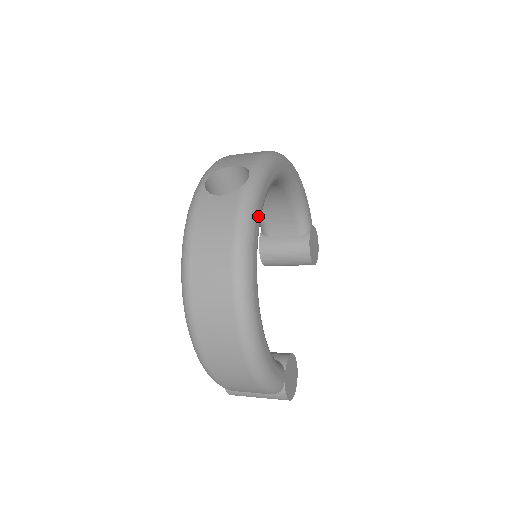
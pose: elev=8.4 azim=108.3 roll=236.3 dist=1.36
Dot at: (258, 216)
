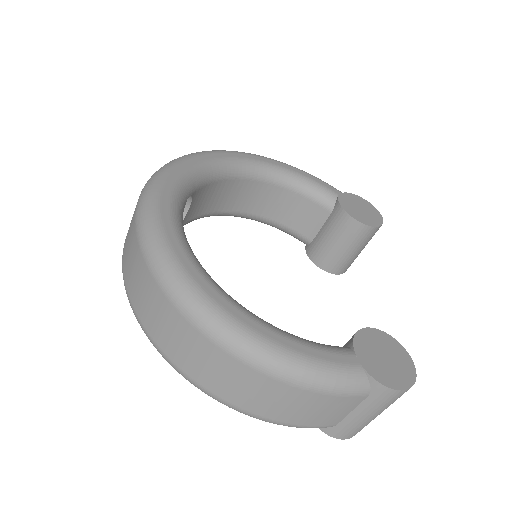
Dot at: (164, 201)
